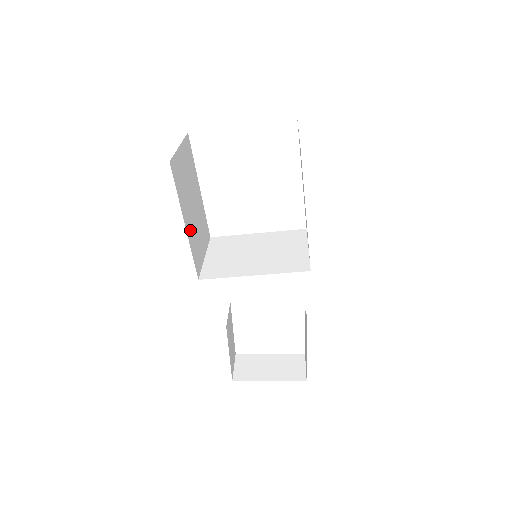
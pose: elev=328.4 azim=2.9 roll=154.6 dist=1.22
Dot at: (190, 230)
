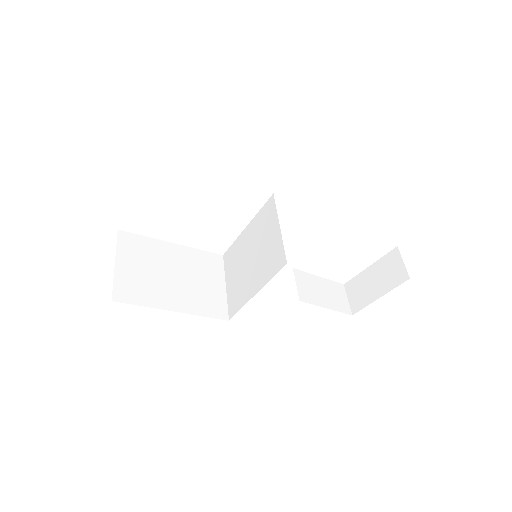
Dot at: (185, 302)
